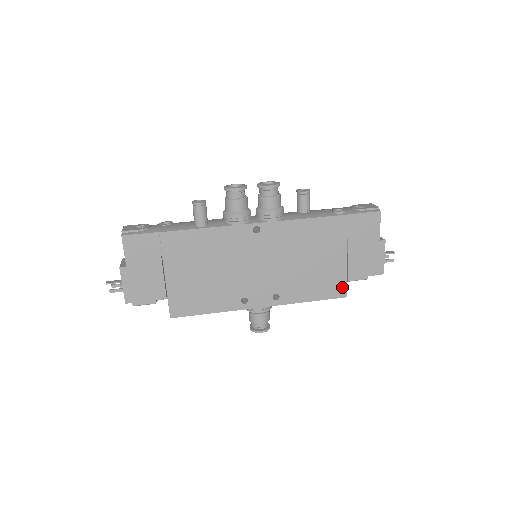
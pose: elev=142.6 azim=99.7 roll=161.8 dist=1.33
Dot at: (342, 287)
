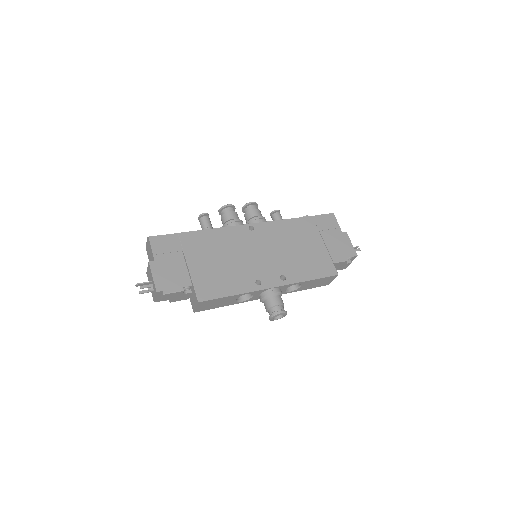
Dot at: (331, 267)
